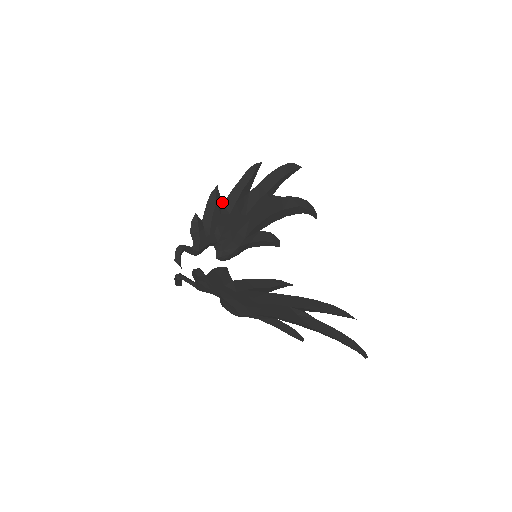
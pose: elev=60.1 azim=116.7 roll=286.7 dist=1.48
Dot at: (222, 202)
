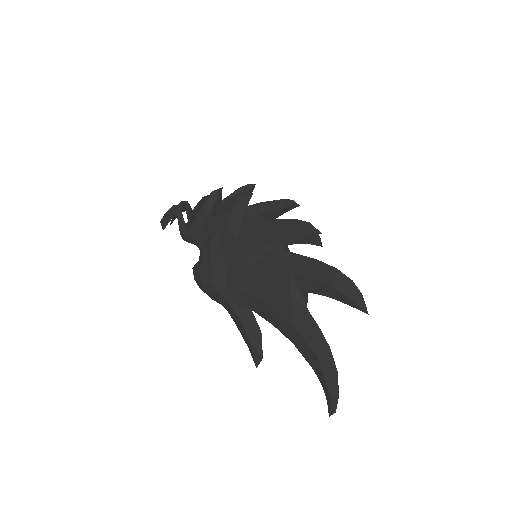
Dot at: occluded
